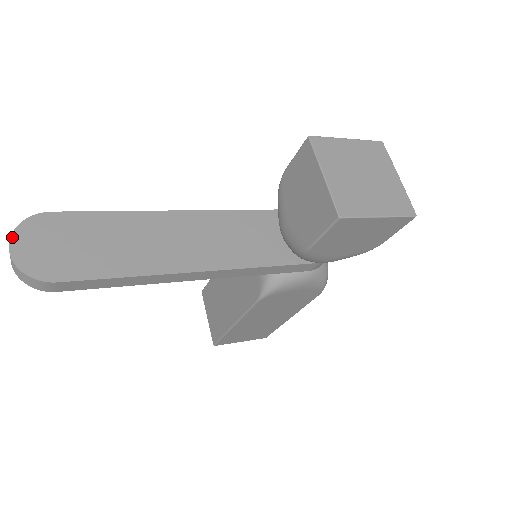
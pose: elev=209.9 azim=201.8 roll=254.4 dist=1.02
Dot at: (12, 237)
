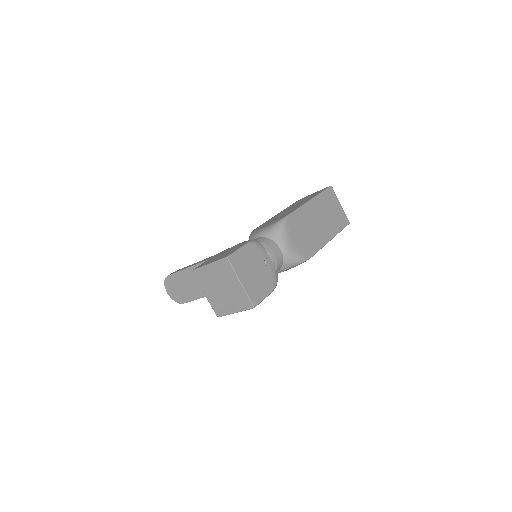
Dot at: (166, 289)
